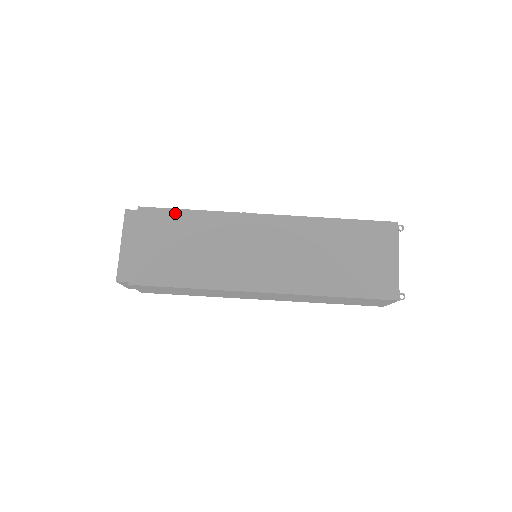
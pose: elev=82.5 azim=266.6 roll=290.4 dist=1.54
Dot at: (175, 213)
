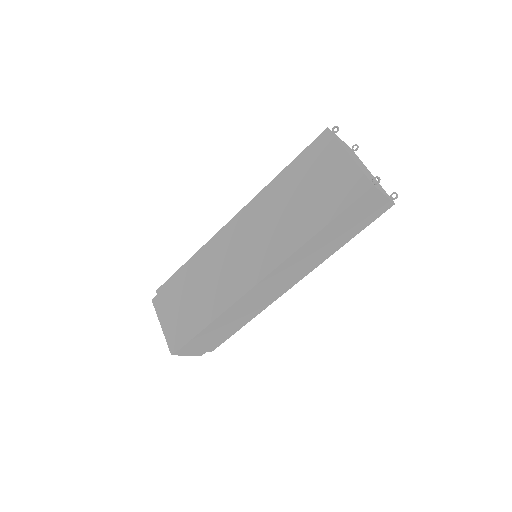
Dot at: (178, 275)
